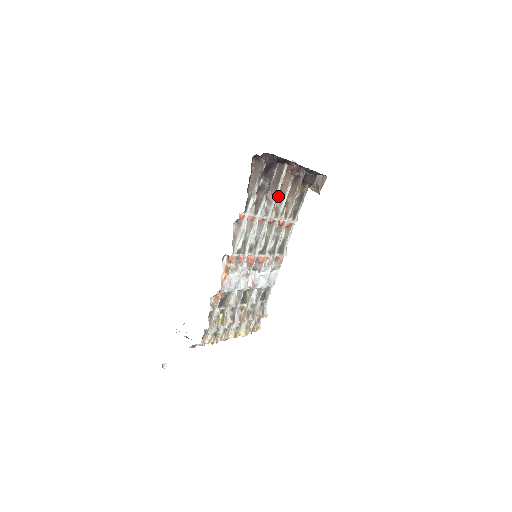
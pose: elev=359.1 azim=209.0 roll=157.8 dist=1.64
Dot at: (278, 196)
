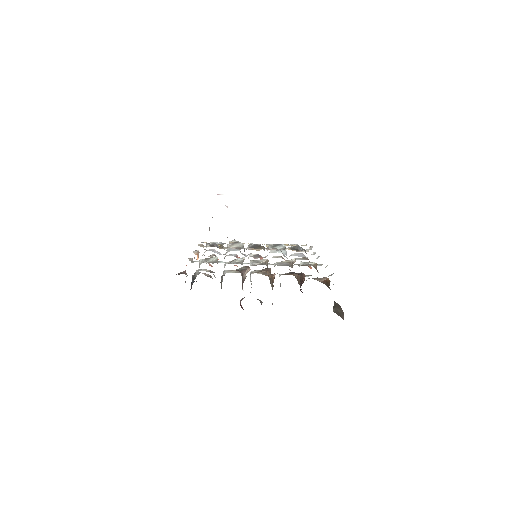
Dot at: (270, 271)
